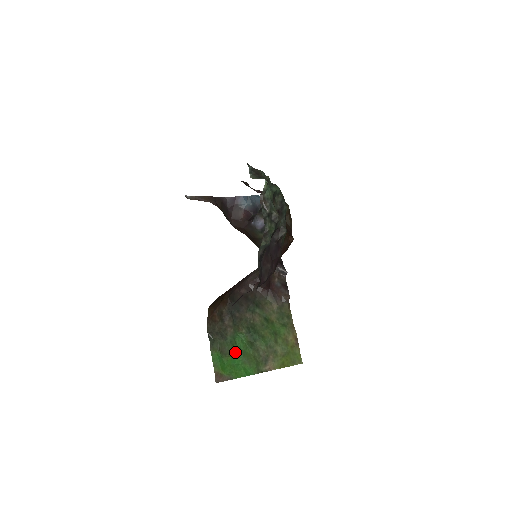
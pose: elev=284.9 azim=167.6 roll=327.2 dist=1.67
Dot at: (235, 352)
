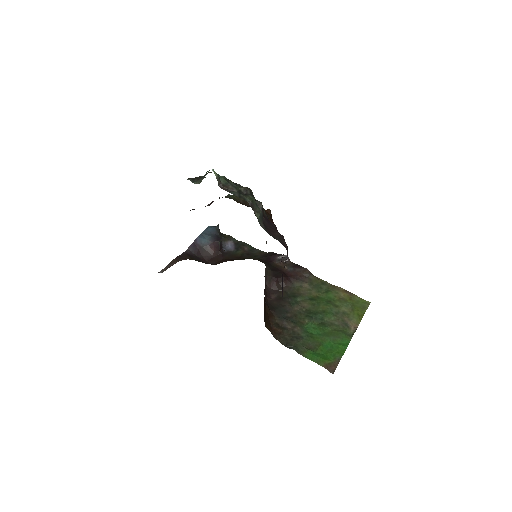
Dot at: (319, 340)
